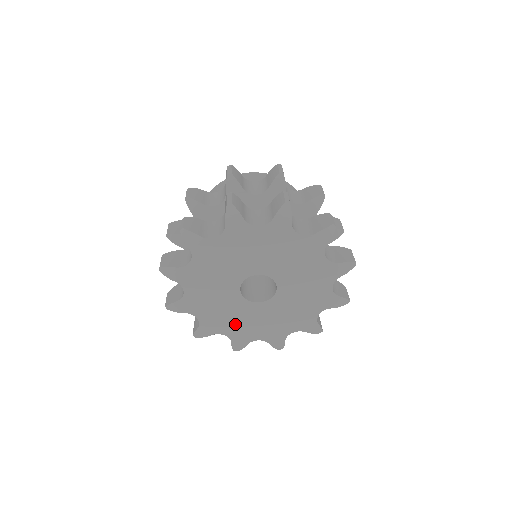
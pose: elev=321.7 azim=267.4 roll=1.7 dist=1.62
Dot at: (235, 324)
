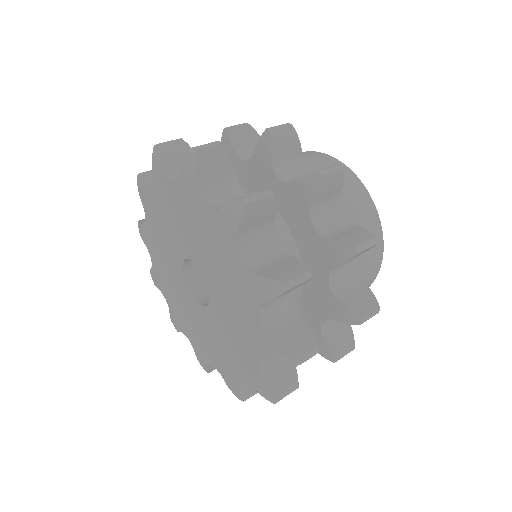
Dot at: (175, 299)
